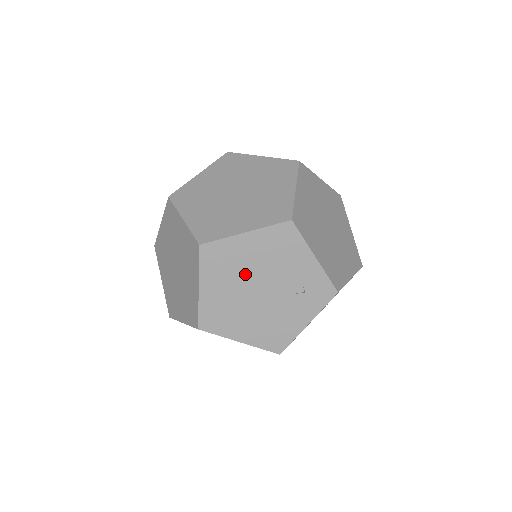
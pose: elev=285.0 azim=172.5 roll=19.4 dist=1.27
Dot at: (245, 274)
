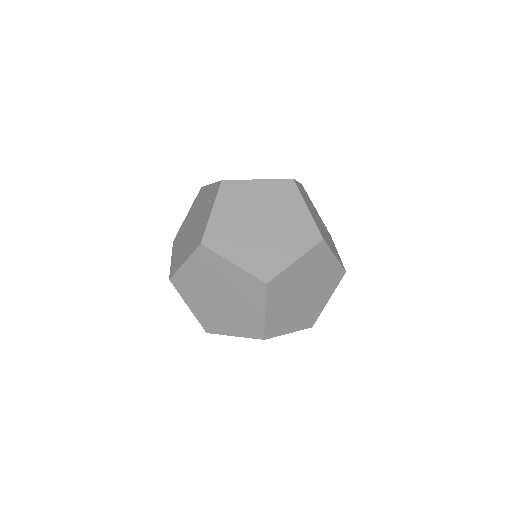
Dot at: (311, 208)
